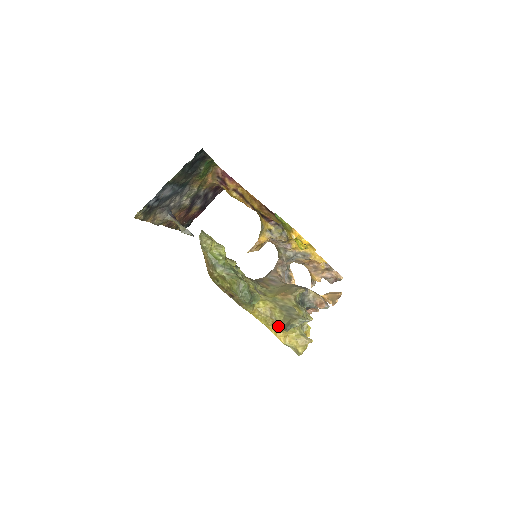
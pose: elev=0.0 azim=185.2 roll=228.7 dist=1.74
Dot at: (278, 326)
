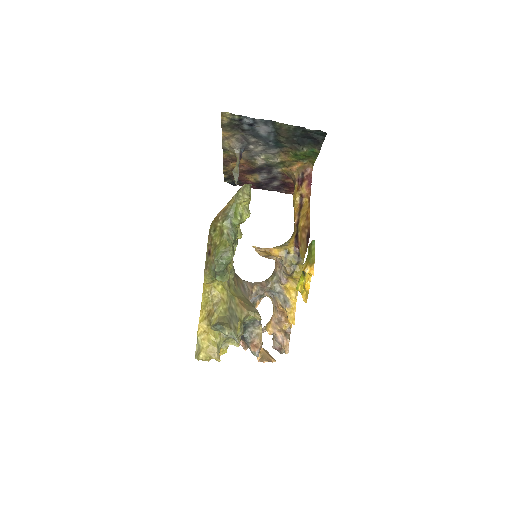
Dot at: (211, 317)
